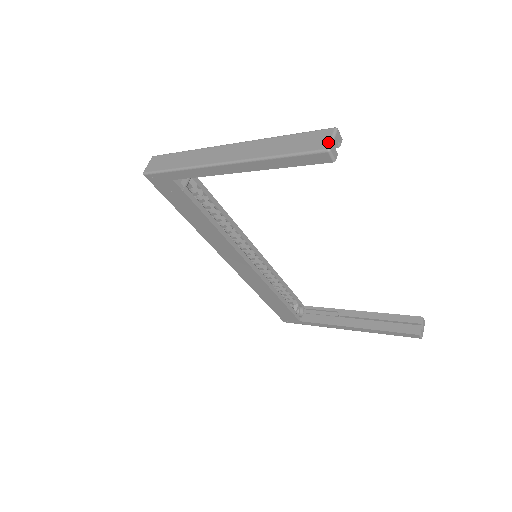
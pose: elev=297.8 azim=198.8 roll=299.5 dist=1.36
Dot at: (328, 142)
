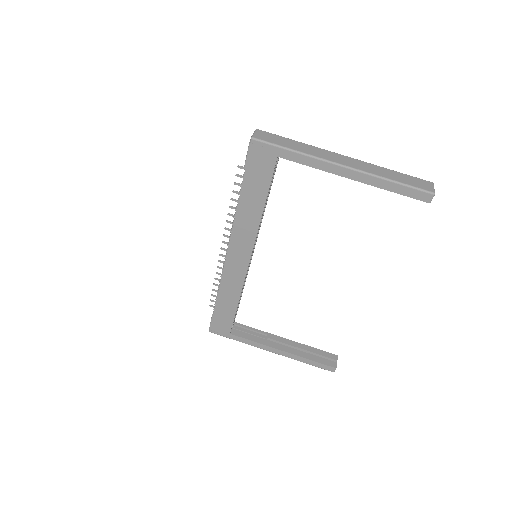
Dot at: (433, 189)
